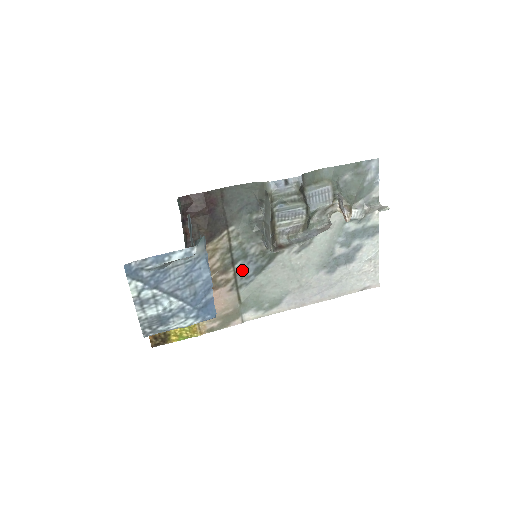
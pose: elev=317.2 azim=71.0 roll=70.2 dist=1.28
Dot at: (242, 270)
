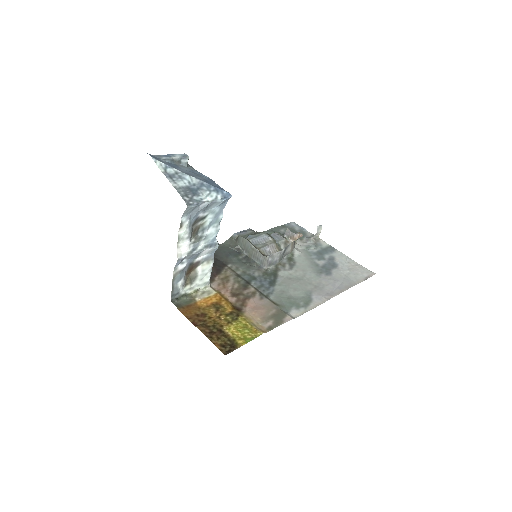
Dot at: (259, 286)
